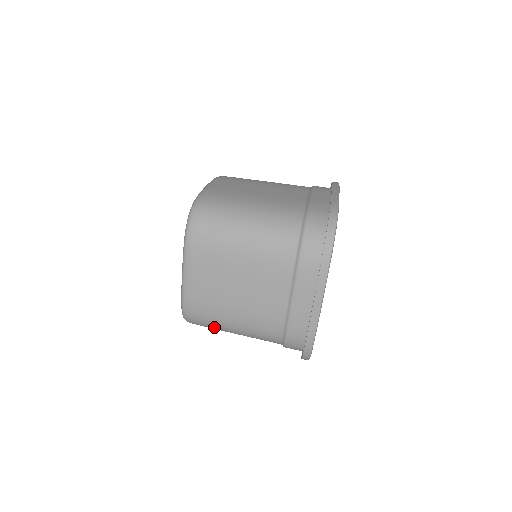
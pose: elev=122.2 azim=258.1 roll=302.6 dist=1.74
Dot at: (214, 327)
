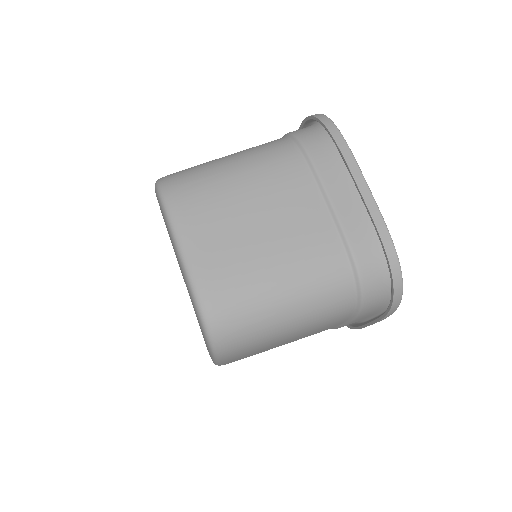
Dot at: (257, 319)
